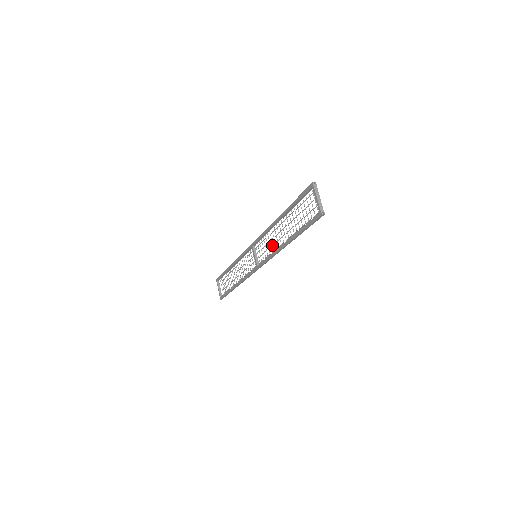
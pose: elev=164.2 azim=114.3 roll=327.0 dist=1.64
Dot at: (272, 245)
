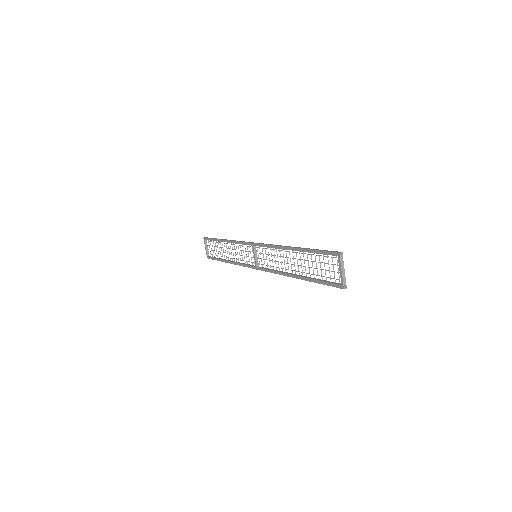
Dot at: (277, 261)
